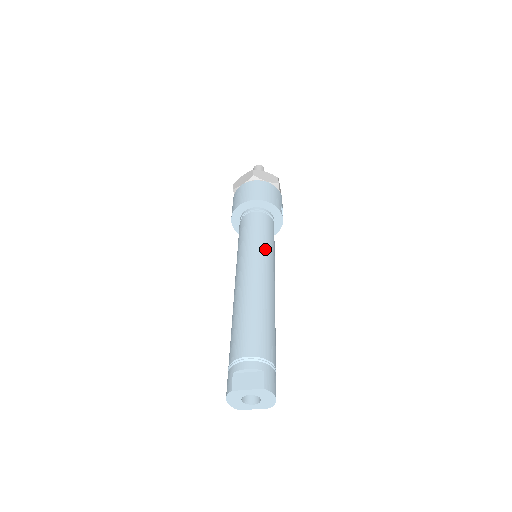
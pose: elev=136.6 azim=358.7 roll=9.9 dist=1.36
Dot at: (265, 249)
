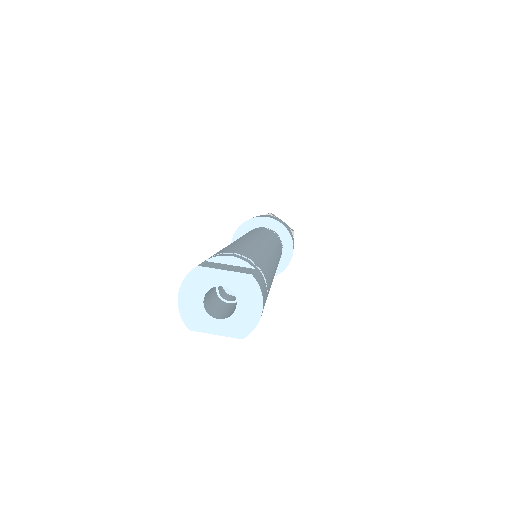
Dot at: (273, 240)
